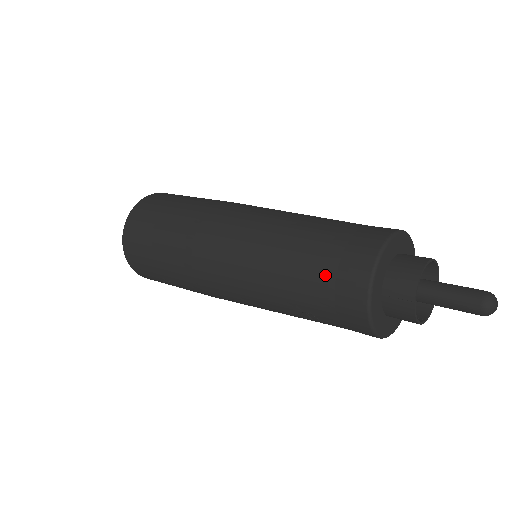
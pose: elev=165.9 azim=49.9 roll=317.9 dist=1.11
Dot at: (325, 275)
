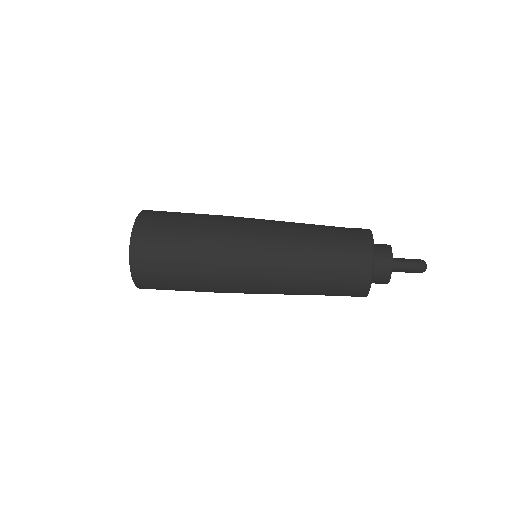
Dot at: (338, 290)
